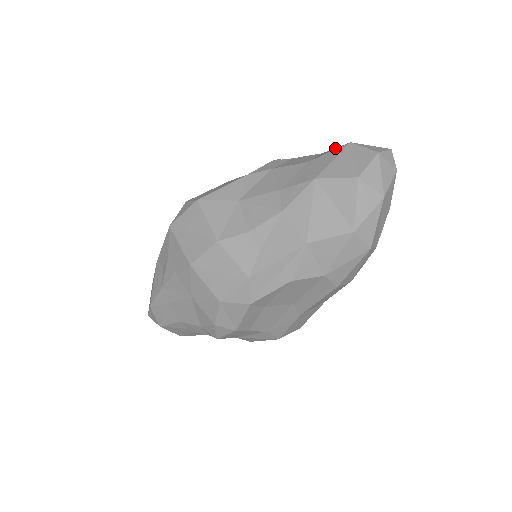
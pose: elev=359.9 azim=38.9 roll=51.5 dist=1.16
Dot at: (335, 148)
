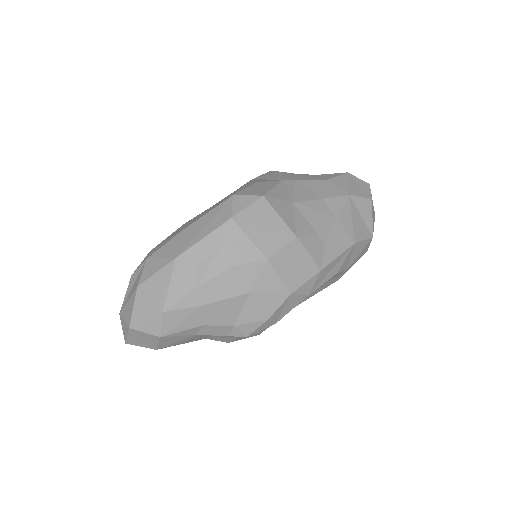
Dot at: (335, 174)
